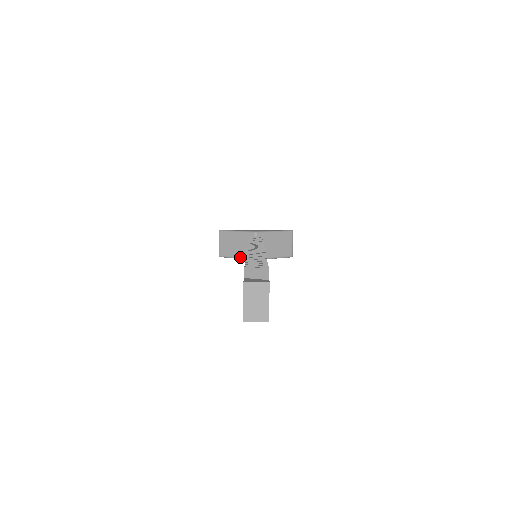
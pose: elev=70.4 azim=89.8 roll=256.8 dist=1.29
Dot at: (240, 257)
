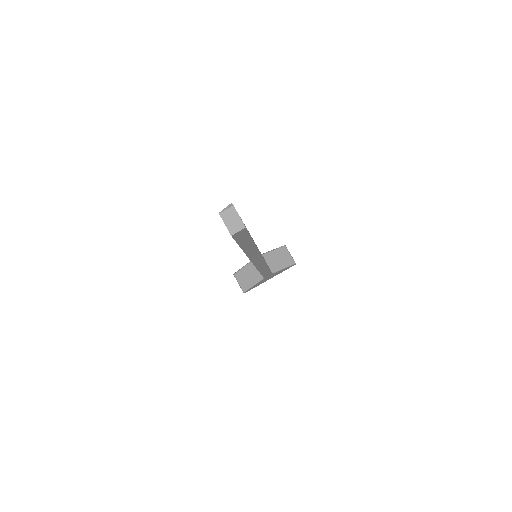
Dot at: (257, 282)
